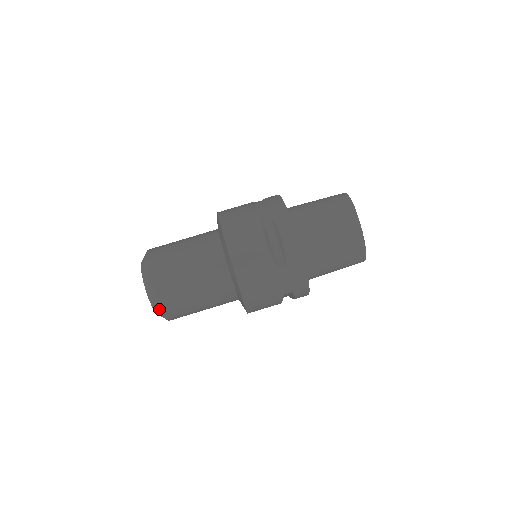
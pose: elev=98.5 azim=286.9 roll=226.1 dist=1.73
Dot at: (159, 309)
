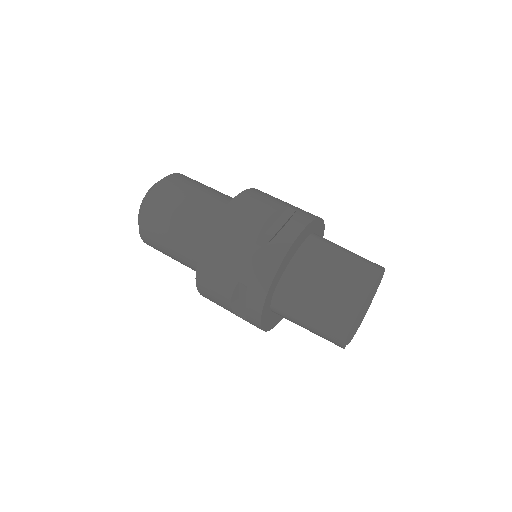
Dot at: (142, 206)
